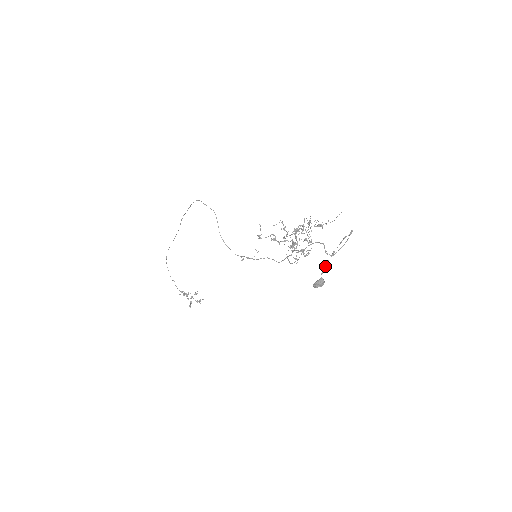
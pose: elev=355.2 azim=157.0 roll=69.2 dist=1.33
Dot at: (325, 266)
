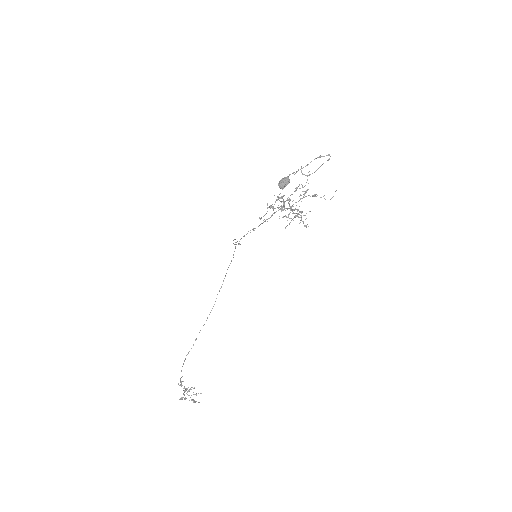
Dot at: occluded
